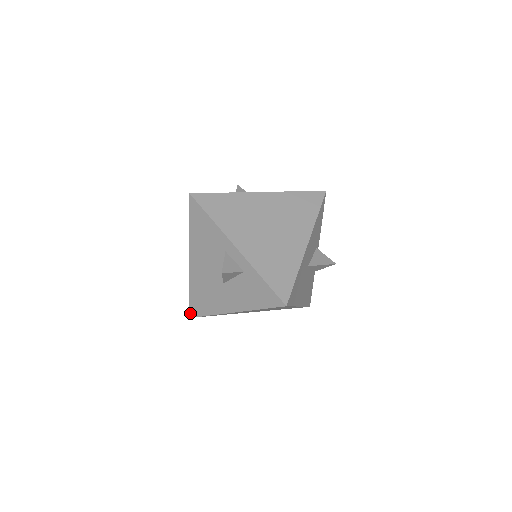
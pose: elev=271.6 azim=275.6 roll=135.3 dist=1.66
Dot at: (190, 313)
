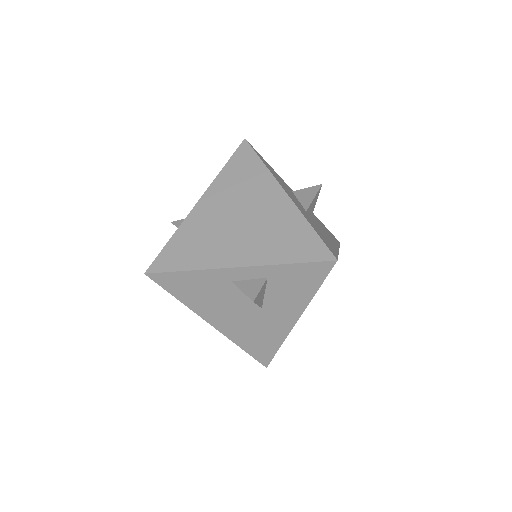
Dot at: (263, 363)
